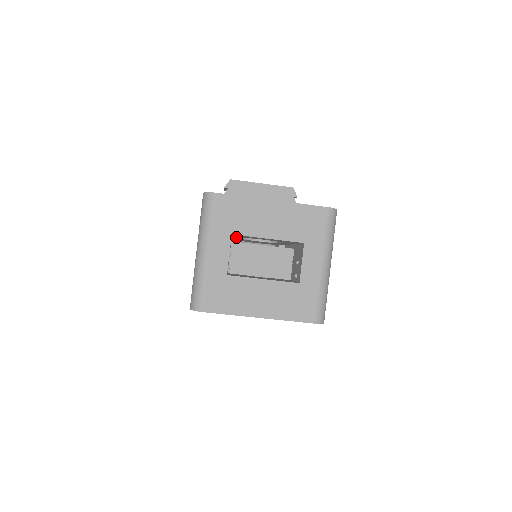
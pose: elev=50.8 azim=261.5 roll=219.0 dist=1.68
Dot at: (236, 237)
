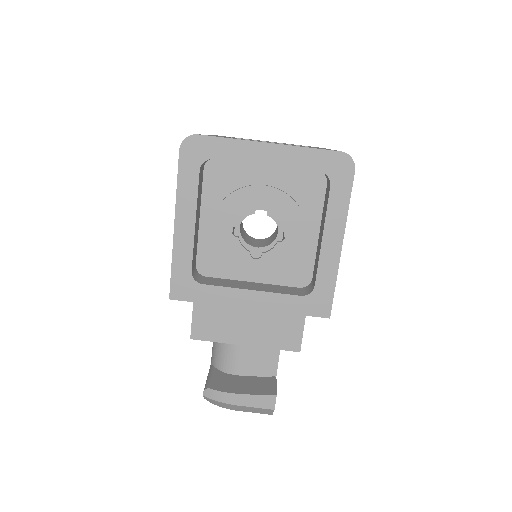
Dot at: occluded
